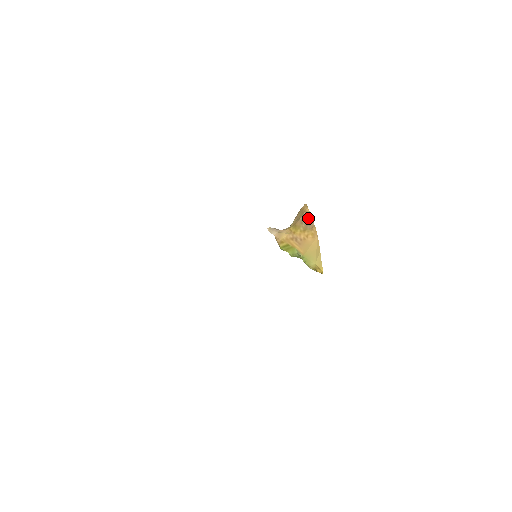
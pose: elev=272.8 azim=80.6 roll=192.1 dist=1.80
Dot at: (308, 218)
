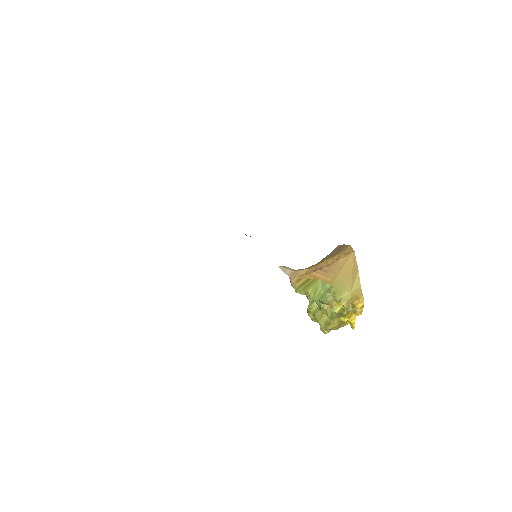
Dot at: (339, 247)
